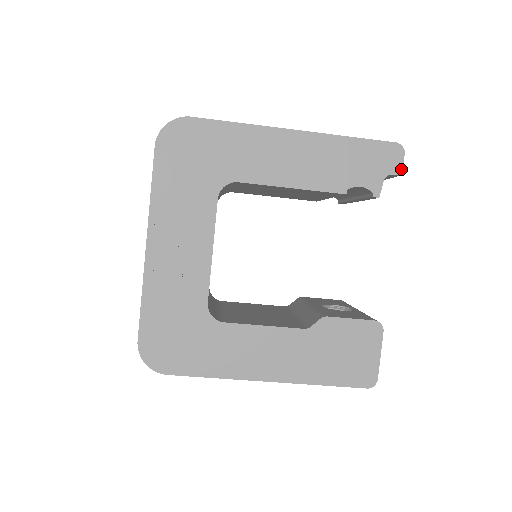
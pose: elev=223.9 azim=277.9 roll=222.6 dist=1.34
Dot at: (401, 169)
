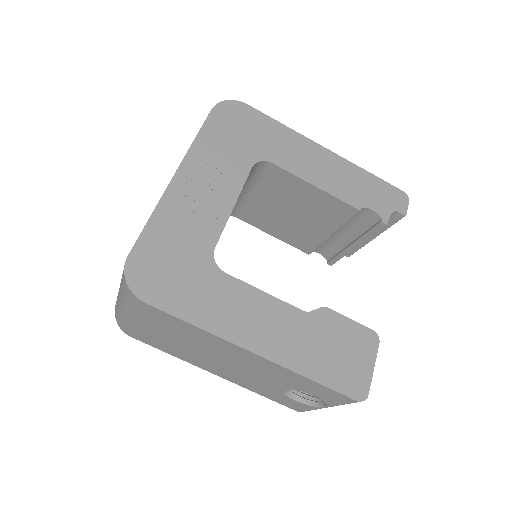
Dot at: (406, 211)
